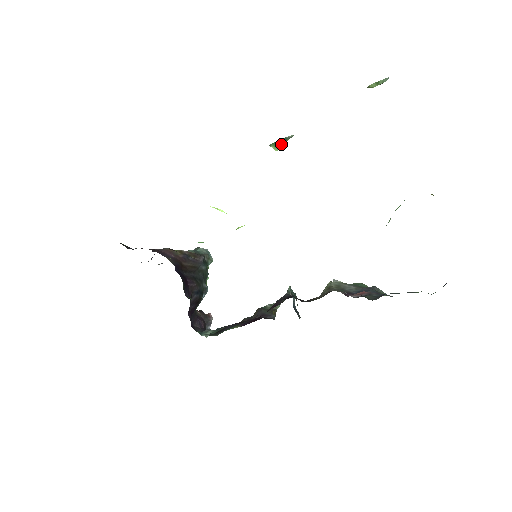
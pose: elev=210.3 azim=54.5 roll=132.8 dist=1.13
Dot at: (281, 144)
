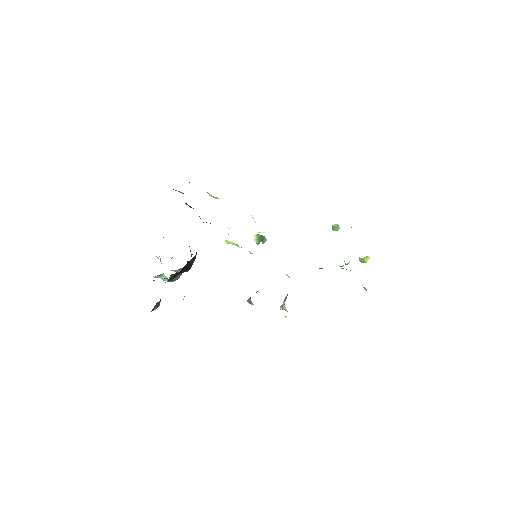
Dot at: (260, 239)
